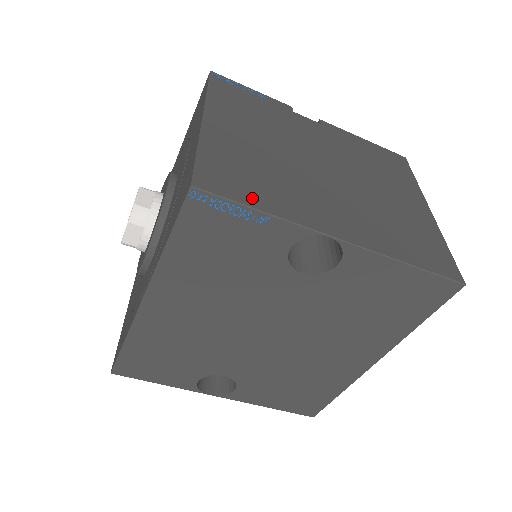
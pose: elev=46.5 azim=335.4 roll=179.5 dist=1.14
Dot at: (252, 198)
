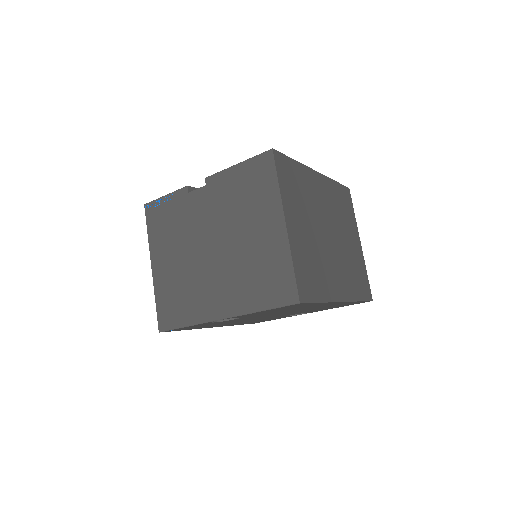
Dot at: (180, 320)
